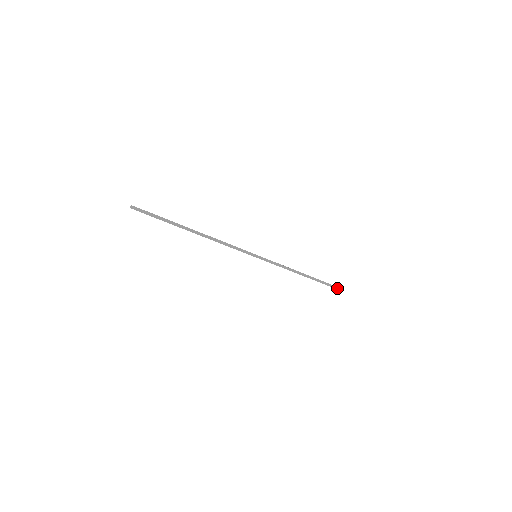
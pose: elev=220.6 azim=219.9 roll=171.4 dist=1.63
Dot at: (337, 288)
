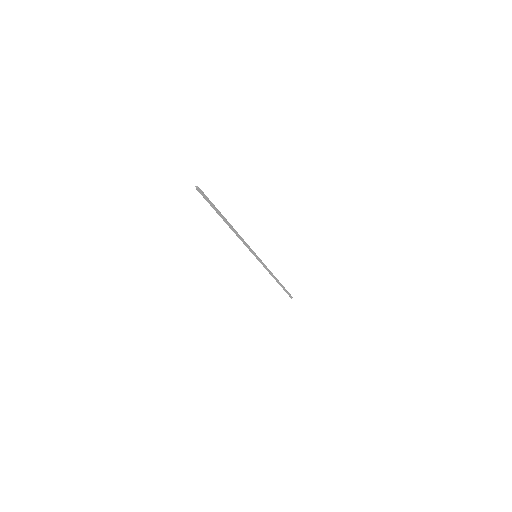
Dot at: (290, 295)
